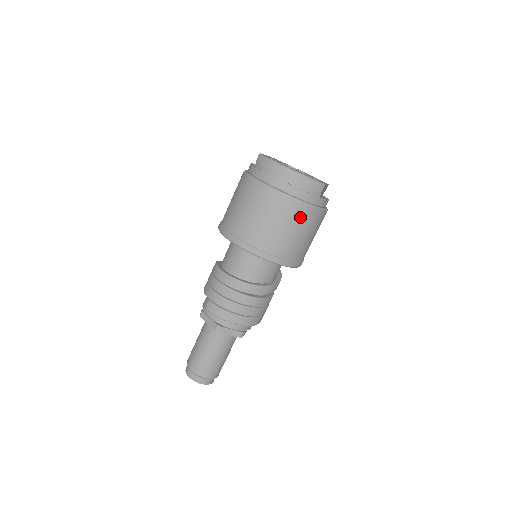
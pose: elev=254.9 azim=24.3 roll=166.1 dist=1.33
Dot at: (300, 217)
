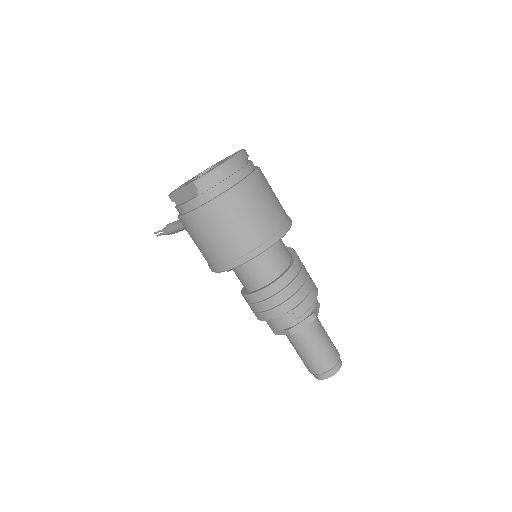
Dot at: (266, 181)
